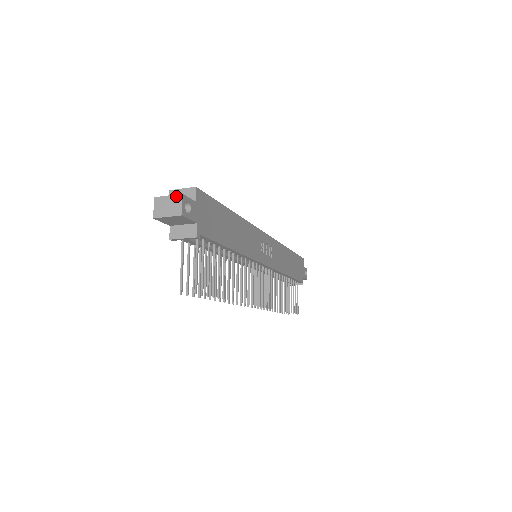
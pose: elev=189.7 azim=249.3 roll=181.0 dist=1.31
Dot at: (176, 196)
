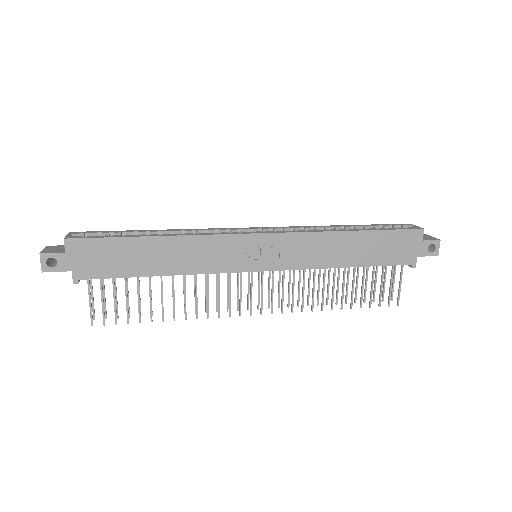
Dot at: (41, 253)
